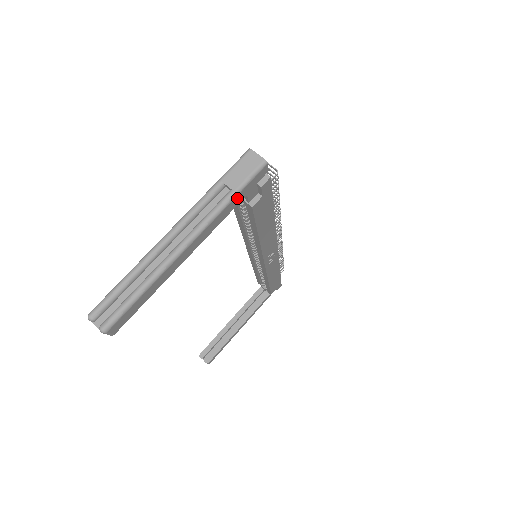
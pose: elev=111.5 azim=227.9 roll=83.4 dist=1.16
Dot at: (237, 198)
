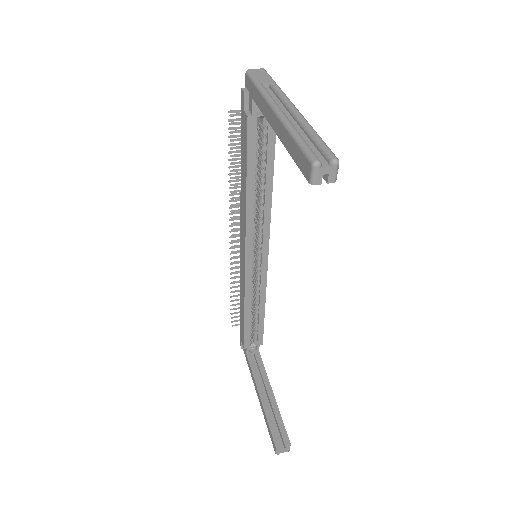
Dot at: occluded
